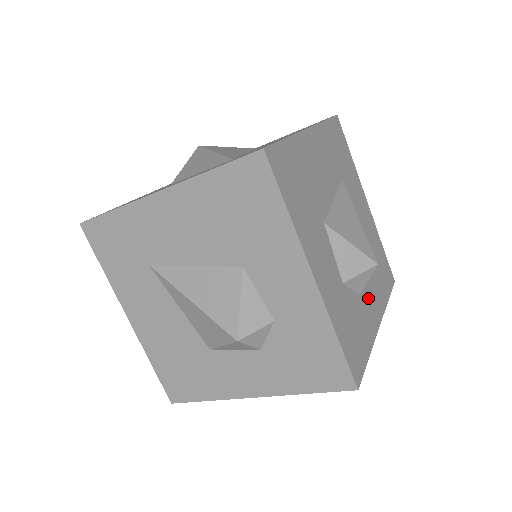
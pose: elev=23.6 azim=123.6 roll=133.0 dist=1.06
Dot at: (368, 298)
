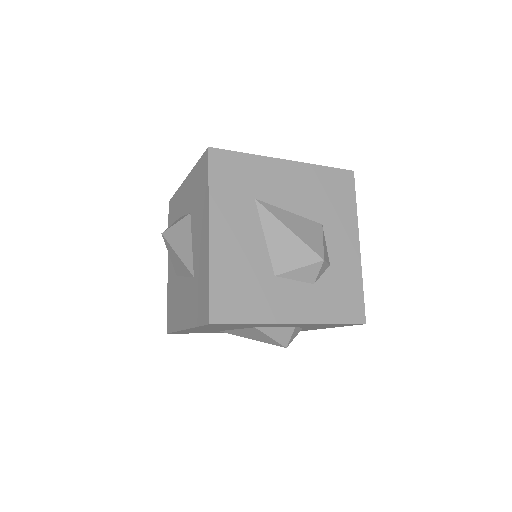
Dot at: occluded
